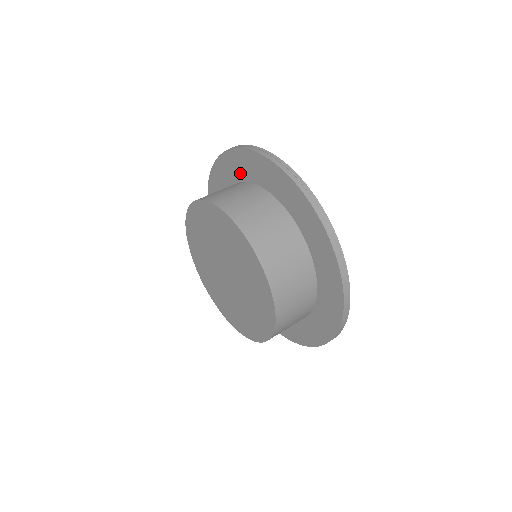
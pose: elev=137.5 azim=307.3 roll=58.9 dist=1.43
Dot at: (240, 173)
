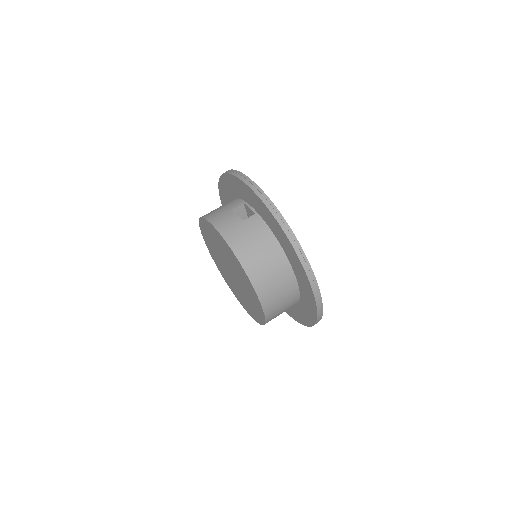
Dot at: (270, 225)
